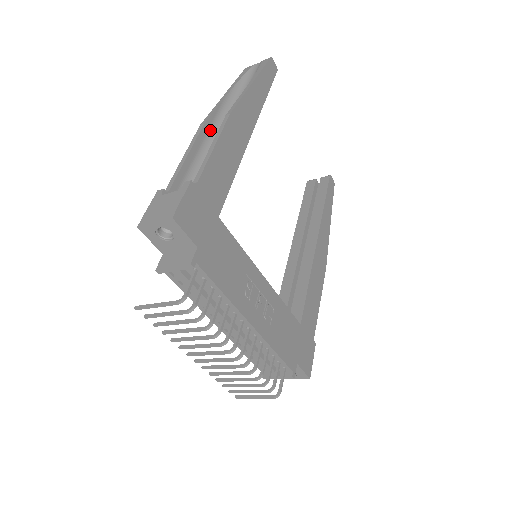
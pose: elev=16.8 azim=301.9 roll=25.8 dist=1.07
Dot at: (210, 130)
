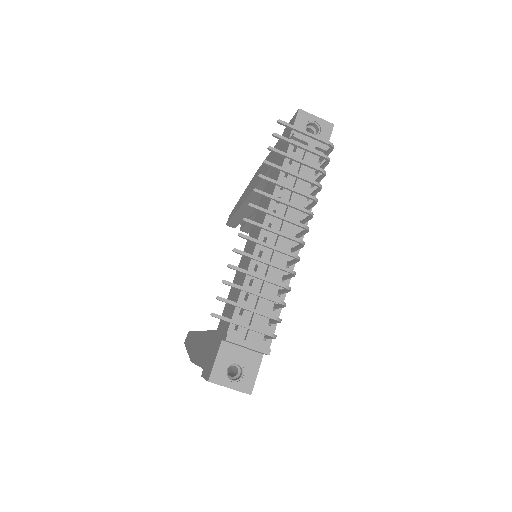
Dot at: occluded
